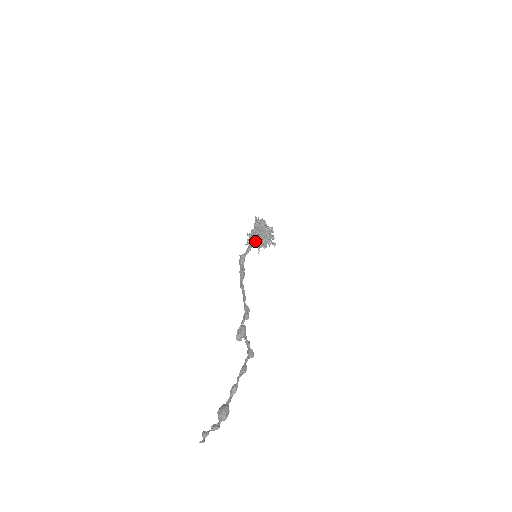
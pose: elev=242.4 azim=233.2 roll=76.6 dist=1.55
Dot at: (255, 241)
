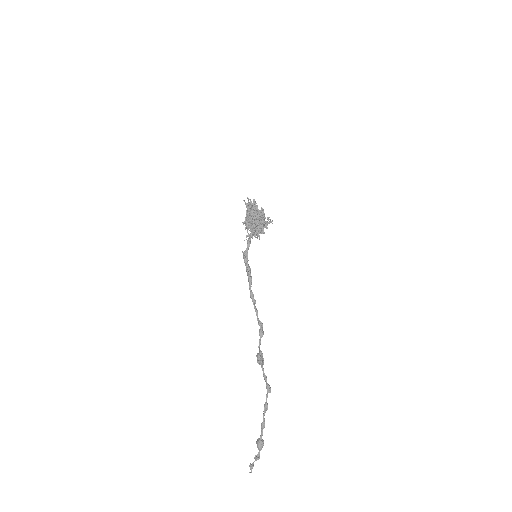
Dot at: (252, 233)
